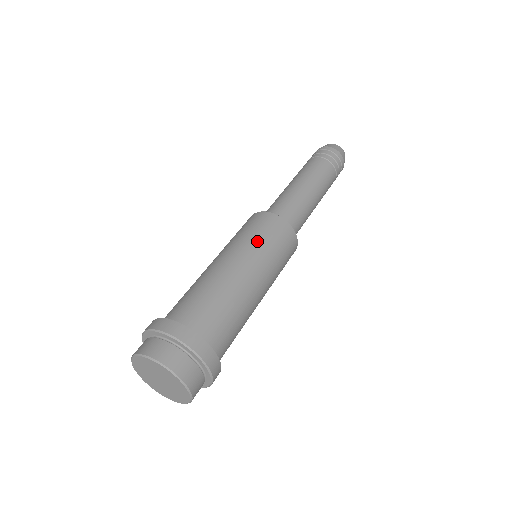
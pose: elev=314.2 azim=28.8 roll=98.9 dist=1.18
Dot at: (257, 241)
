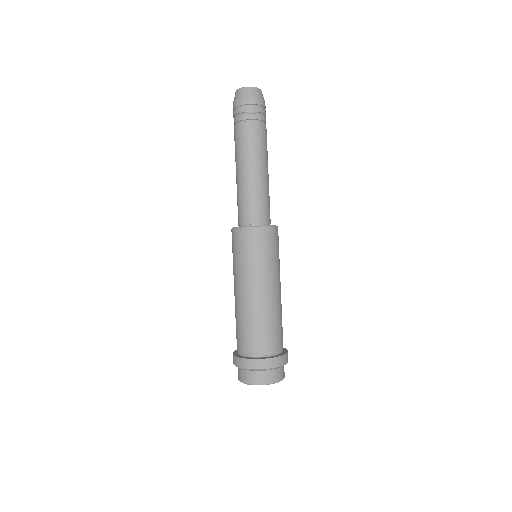
Dot at: (253, 263)
